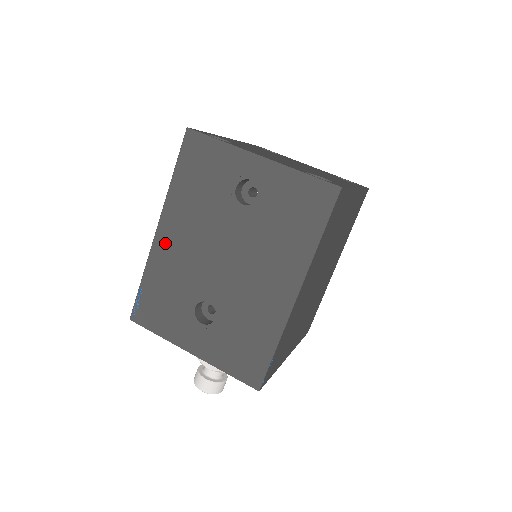
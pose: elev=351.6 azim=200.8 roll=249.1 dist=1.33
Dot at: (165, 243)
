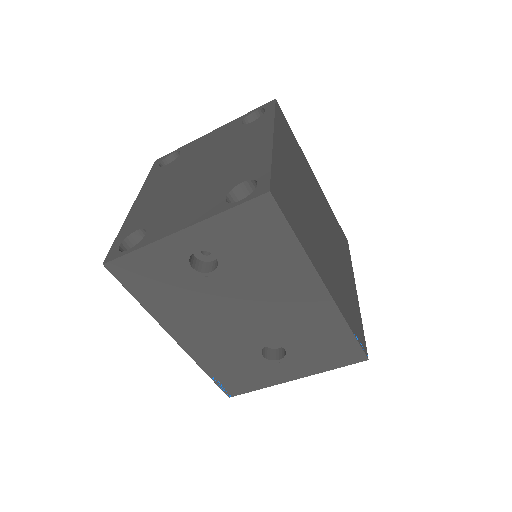
Dot at: (191, 342)
